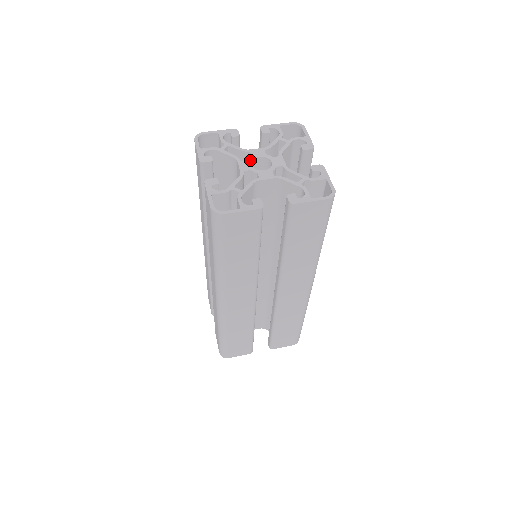
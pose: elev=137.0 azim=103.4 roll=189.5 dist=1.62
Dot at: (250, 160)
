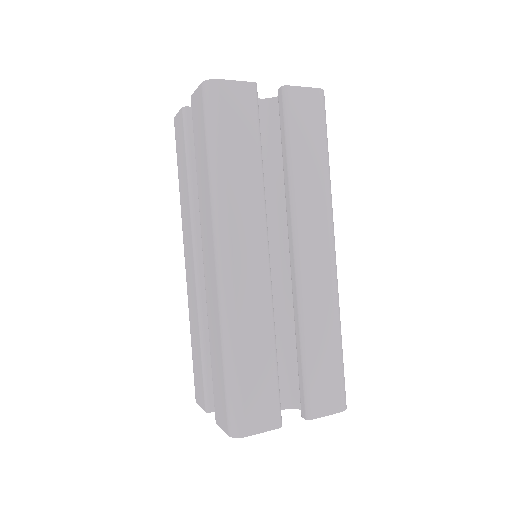
Dot at: occluded
